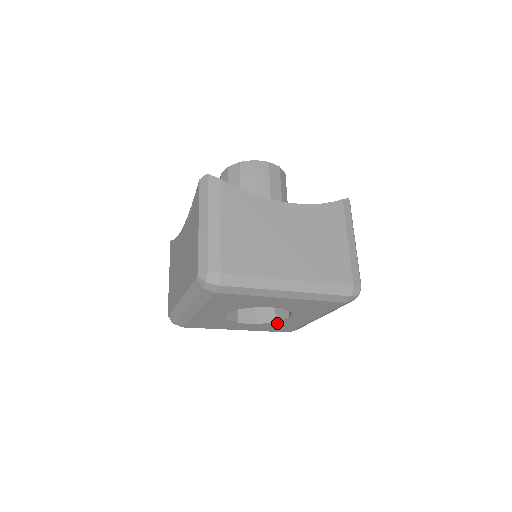
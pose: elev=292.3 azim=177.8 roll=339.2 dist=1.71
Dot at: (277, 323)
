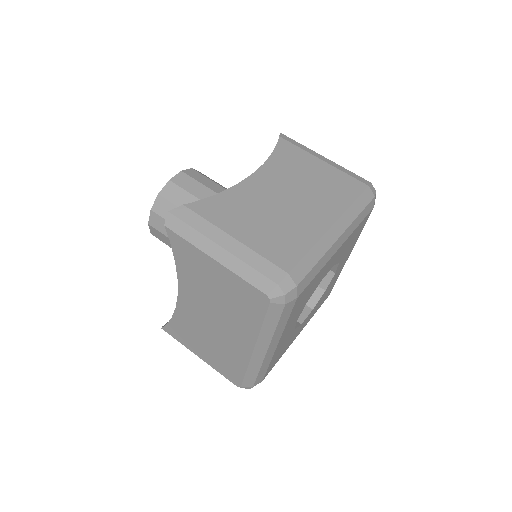
Dot at: (325, 291)
